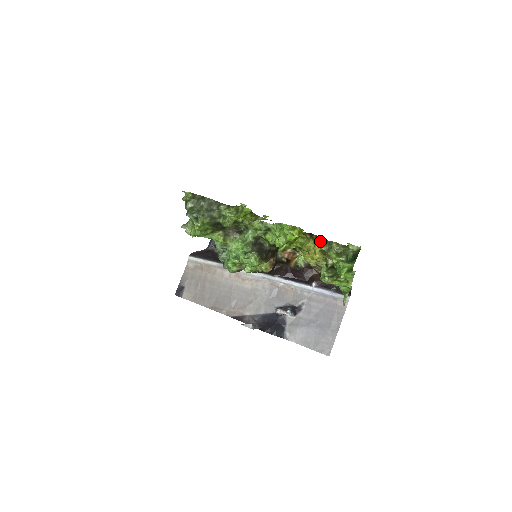
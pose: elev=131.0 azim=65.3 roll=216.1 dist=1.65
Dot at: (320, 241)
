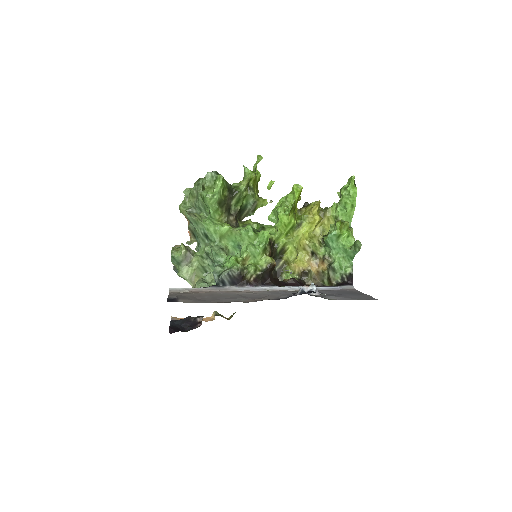
Dot at: occluded
